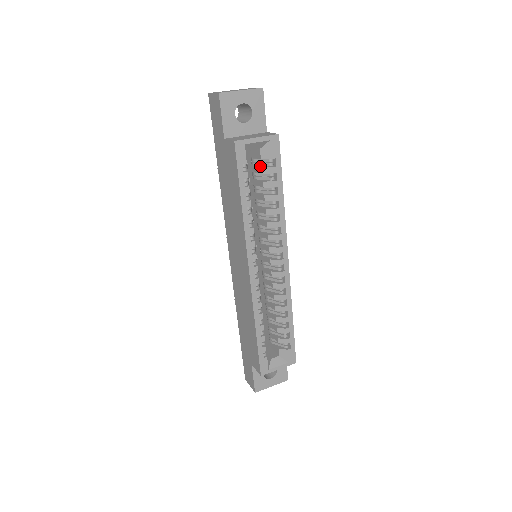
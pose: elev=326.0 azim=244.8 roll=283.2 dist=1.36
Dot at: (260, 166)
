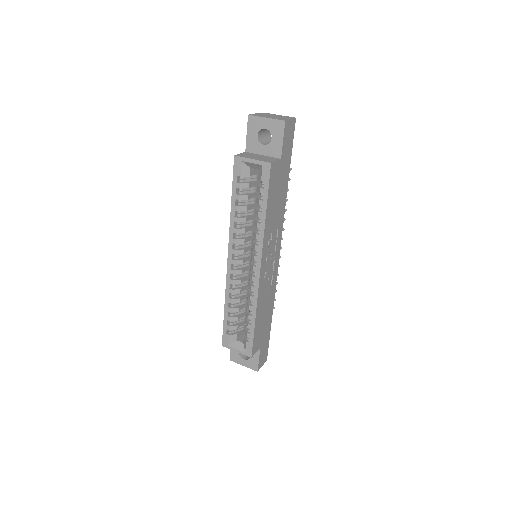
Dot at: occluded
